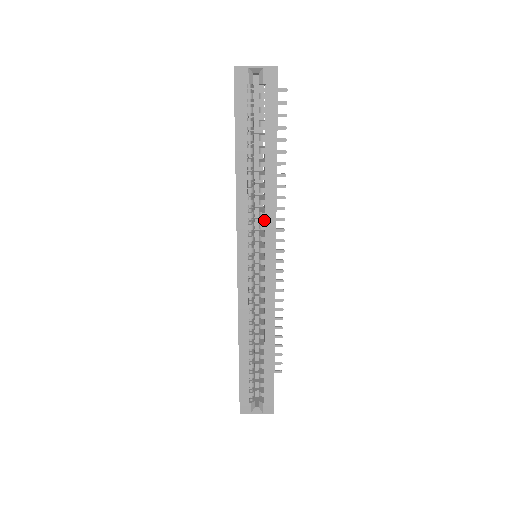
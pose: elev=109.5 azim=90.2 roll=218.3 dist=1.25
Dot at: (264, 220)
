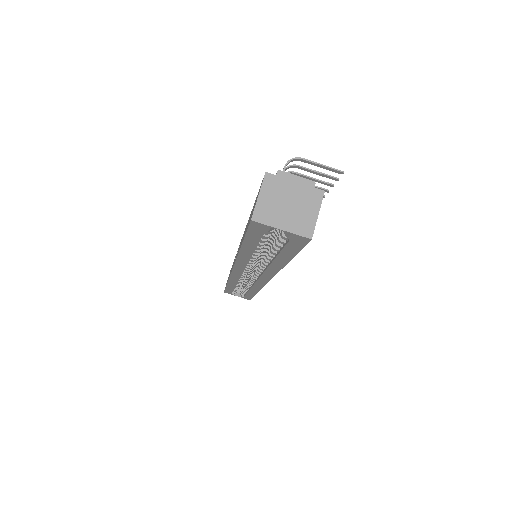
Dot at: occluded
